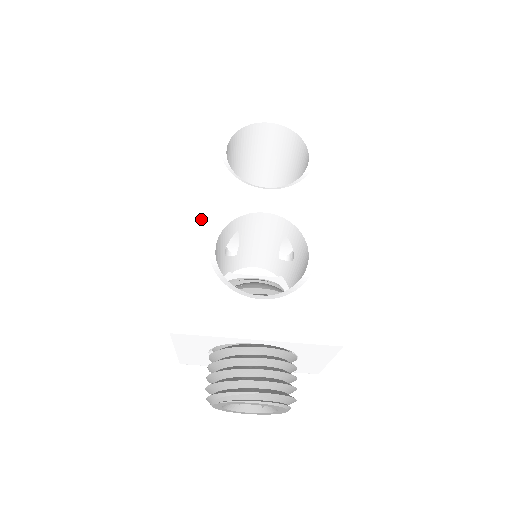
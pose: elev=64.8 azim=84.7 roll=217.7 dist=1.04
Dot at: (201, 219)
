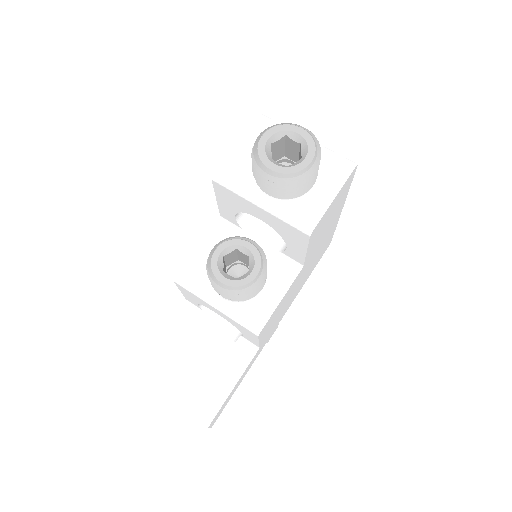
Dot at: occluded
